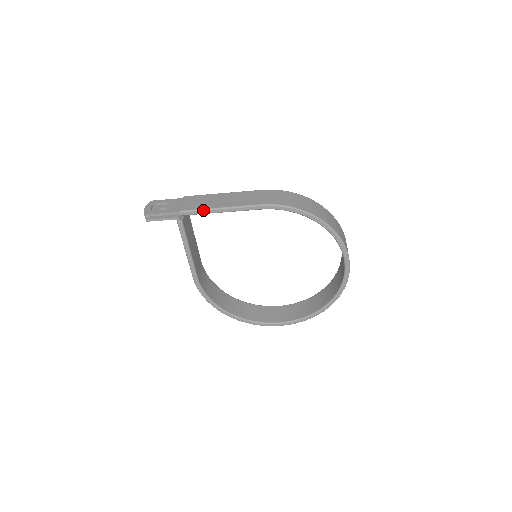
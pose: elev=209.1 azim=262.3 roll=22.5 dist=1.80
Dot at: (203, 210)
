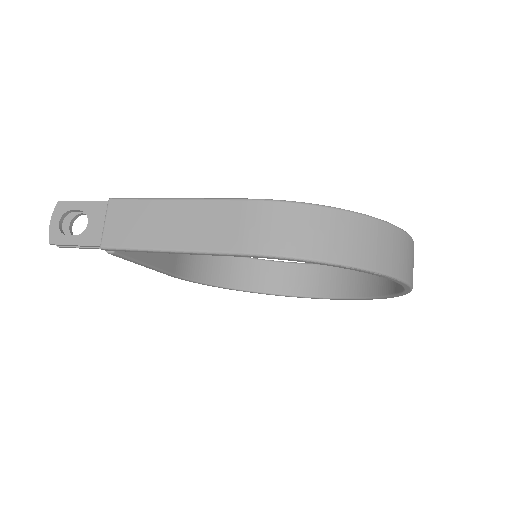
Dot at: (139, 250)
